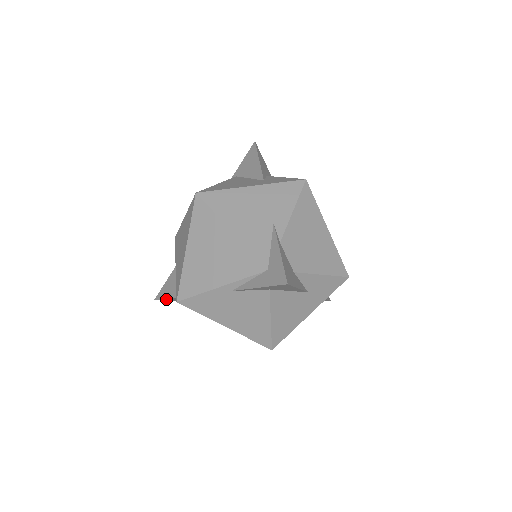
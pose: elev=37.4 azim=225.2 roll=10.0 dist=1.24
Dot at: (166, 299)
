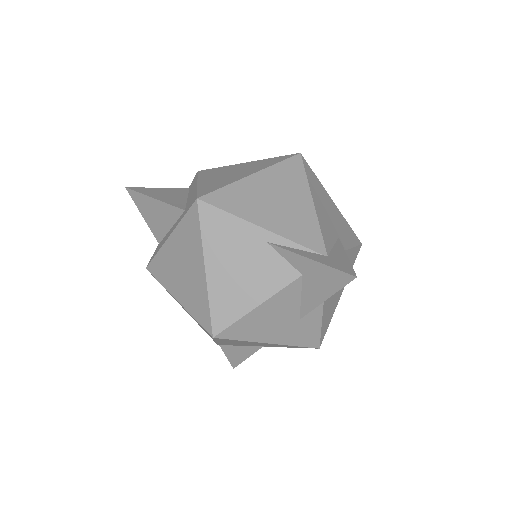
Dot at: (143, 197)
